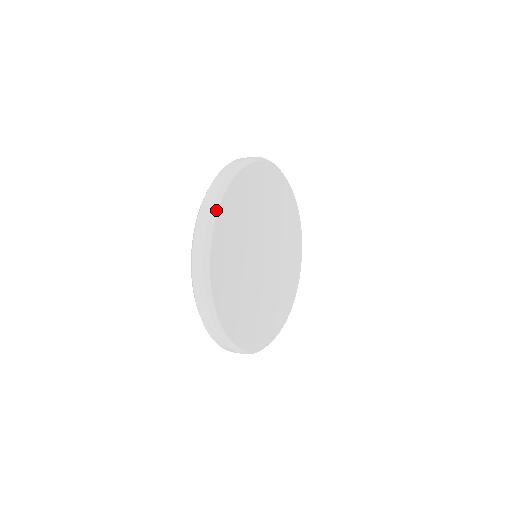
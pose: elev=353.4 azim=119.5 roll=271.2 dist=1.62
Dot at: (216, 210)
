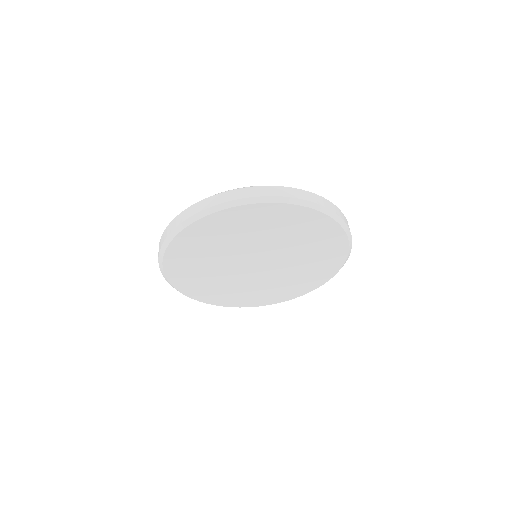
Dot at: (193, 220)
